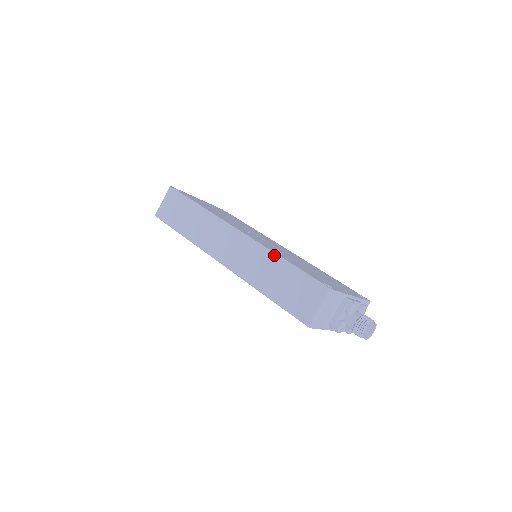
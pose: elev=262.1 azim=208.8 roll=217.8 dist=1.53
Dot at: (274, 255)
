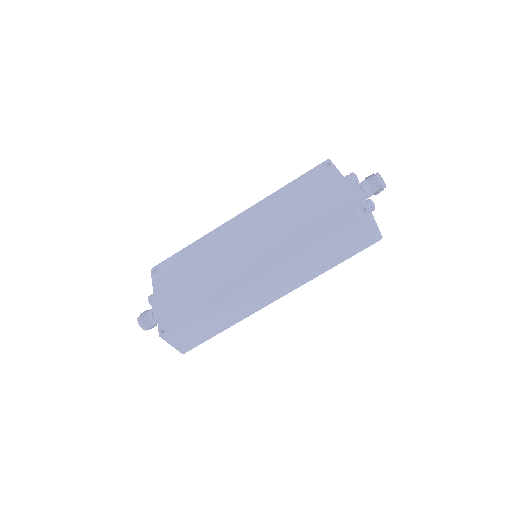
Dot at: (309, 252)
